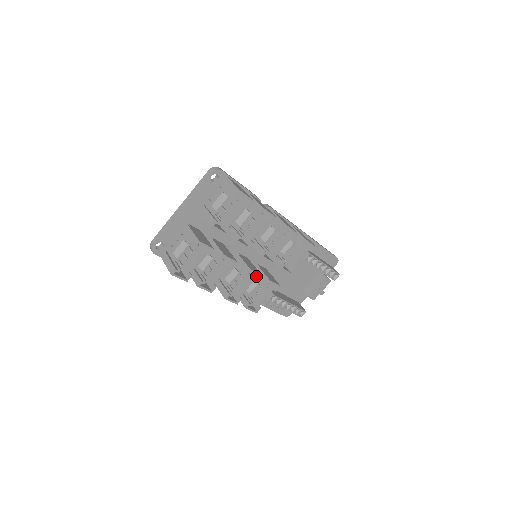
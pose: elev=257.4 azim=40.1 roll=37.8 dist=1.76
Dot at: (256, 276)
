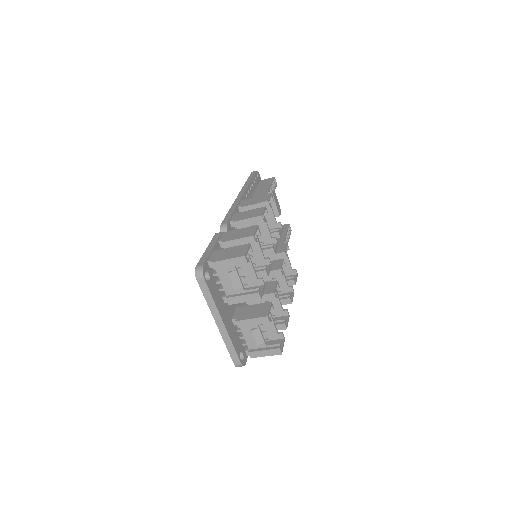
Dot at: occluded
